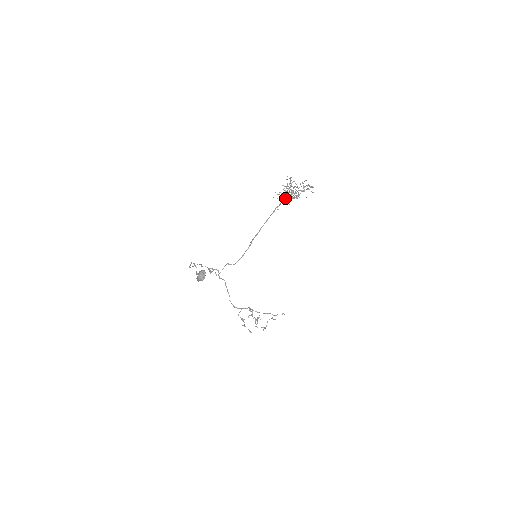
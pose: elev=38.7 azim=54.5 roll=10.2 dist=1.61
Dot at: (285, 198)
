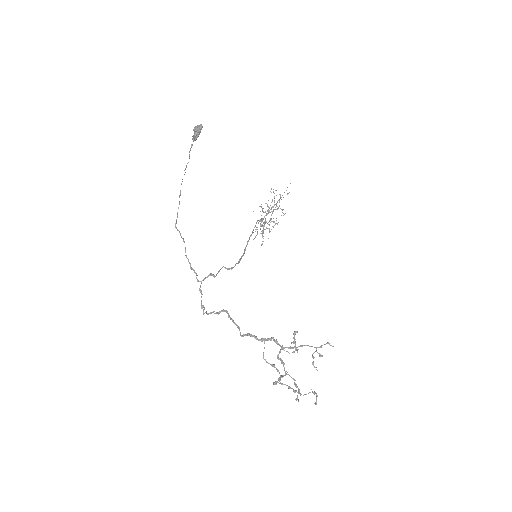
Dot at: (264, 216)
